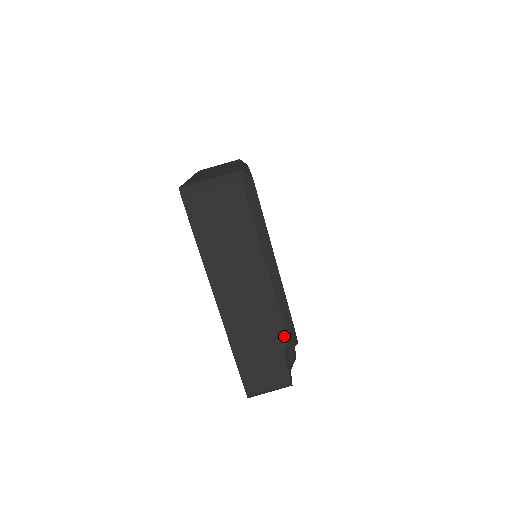
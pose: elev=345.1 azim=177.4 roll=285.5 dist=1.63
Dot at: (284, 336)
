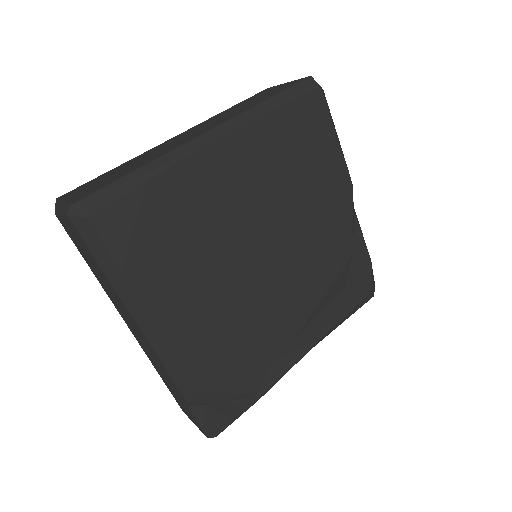
Dot at: (182, 395)
